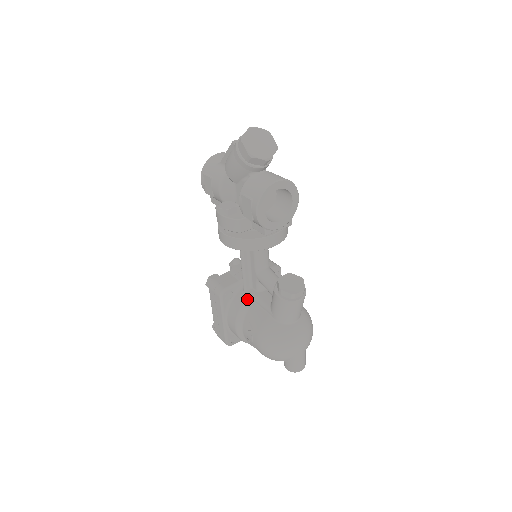
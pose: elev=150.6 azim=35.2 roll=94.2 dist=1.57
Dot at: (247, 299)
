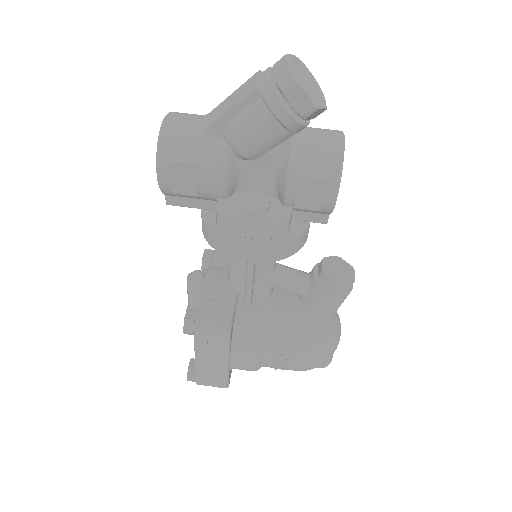
Dot at: (261, 318)
